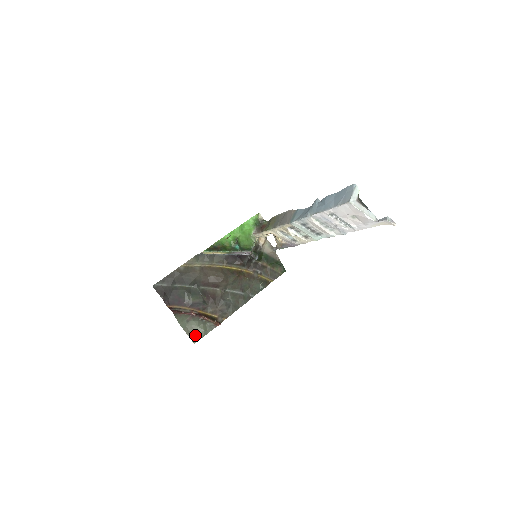
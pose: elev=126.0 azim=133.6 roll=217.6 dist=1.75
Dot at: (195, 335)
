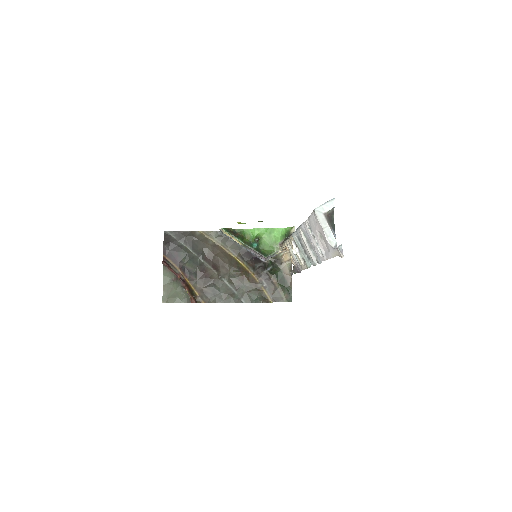
Dot at: (169, 296)
